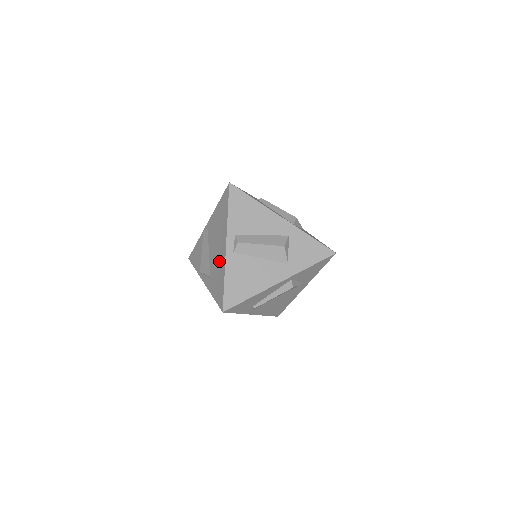
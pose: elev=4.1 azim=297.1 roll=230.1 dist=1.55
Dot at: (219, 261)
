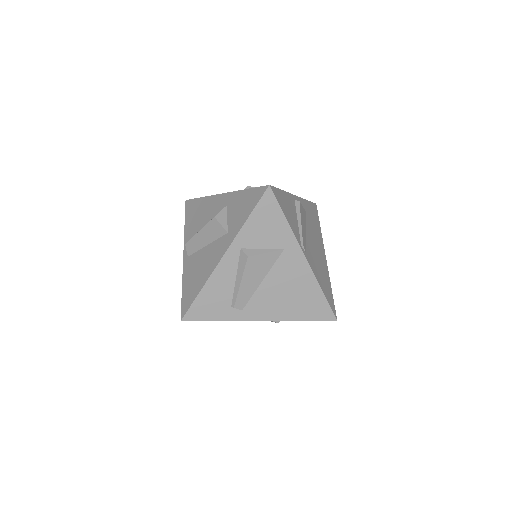
Dot at: occluded
